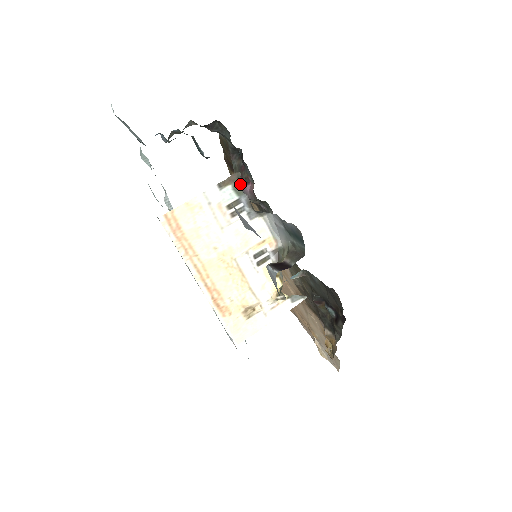
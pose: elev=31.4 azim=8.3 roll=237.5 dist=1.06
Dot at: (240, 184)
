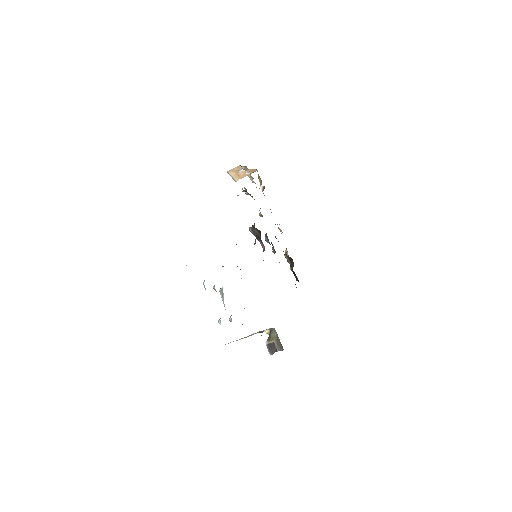
Dot at: occluded
